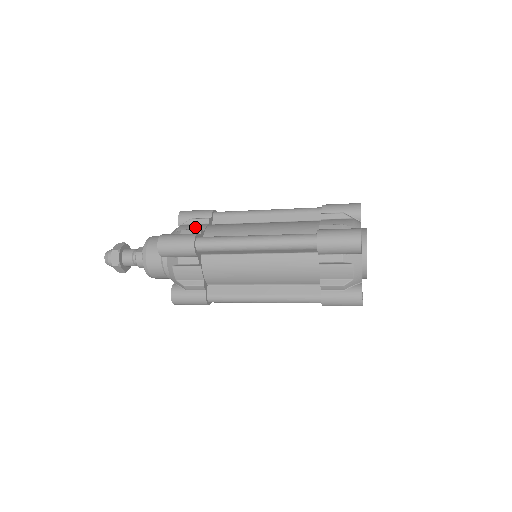
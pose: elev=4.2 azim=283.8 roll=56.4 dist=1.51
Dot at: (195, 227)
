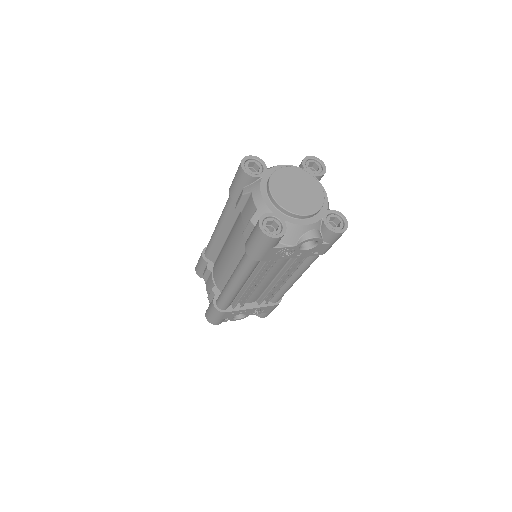
Dot at: occluded
